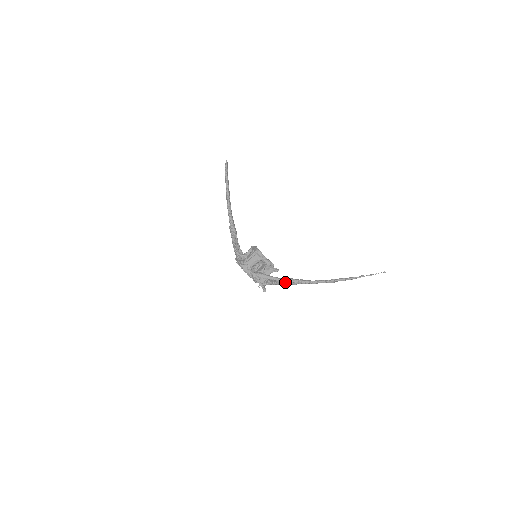
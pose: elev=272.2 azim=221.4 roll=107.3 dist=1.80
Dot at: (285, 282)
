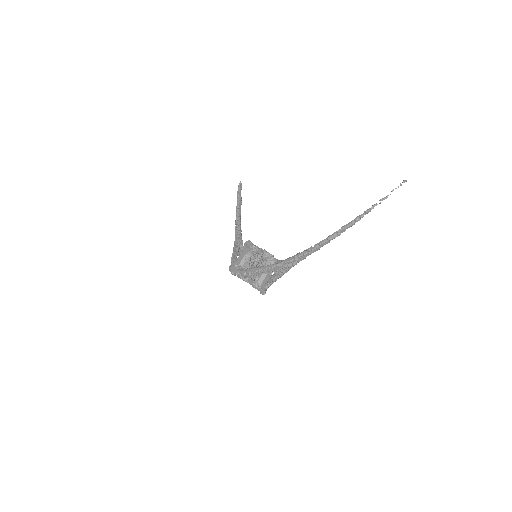
Dot at: (279, 266)
